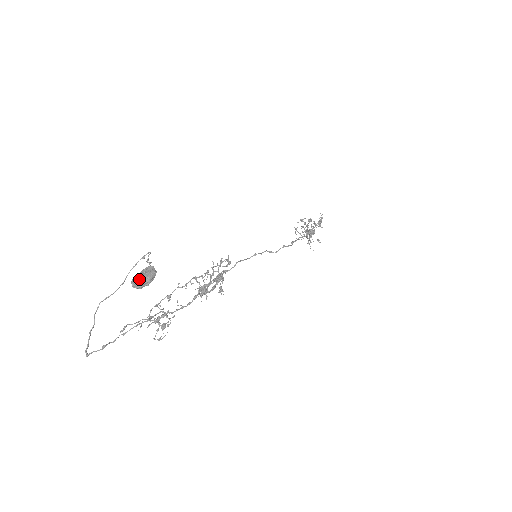
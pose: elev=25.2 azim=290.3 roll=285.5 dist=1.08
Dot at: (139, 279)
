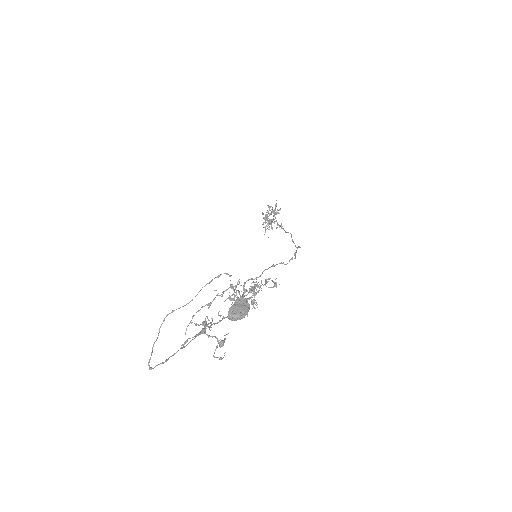
Dot at: (239, 313)
